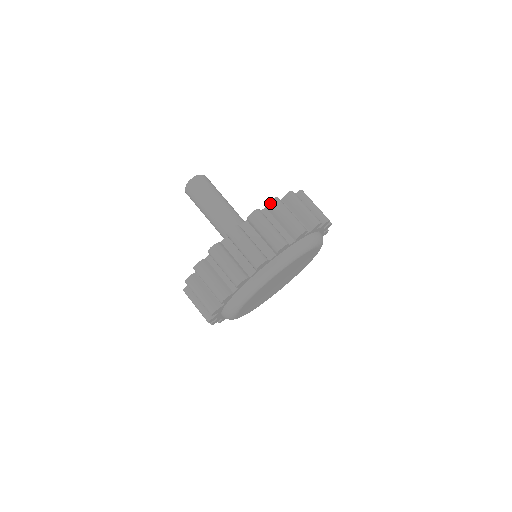
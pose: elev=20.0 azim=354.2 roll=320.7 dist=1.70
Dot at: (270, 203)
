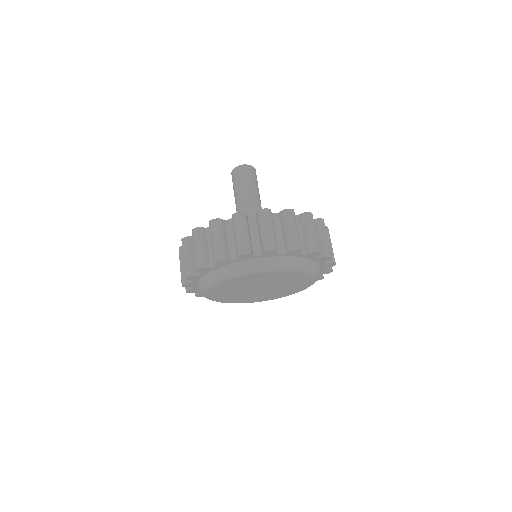
Dot at: (305, 213)
